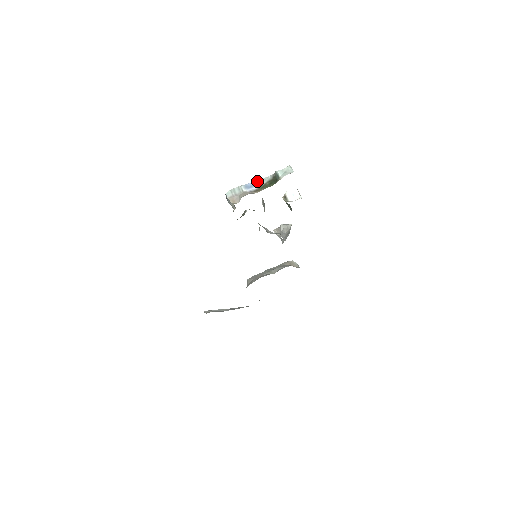
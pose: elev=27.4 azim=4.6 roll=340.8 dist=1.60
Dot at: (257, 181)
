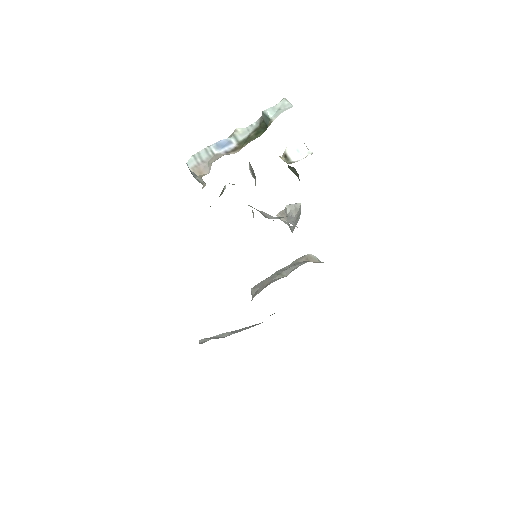
Dot at: (235, 134)
